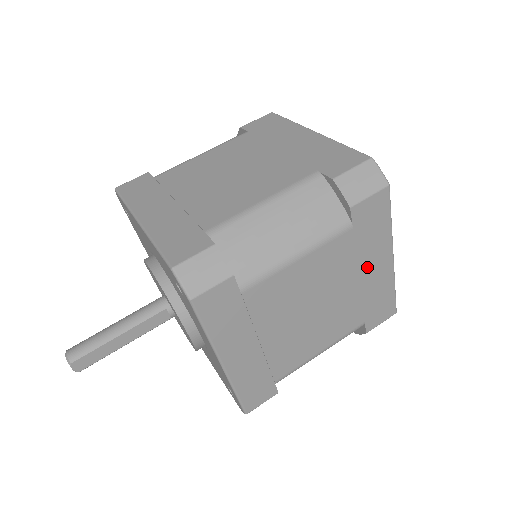
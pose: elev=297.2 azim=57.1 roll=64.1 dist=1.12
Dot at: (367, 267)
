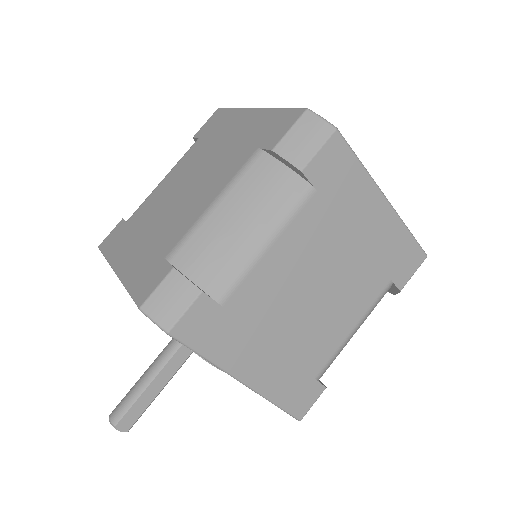
Dot at: (360, 223)
